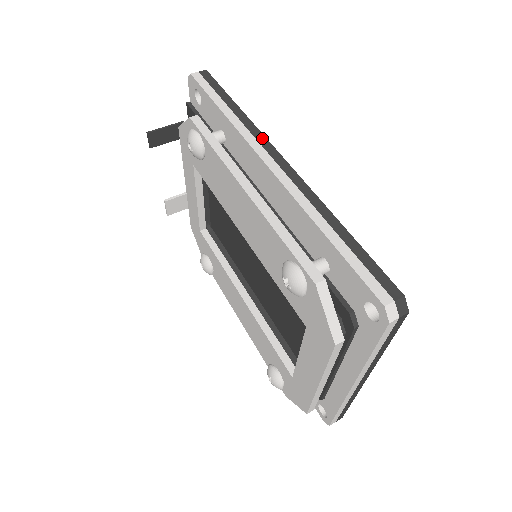
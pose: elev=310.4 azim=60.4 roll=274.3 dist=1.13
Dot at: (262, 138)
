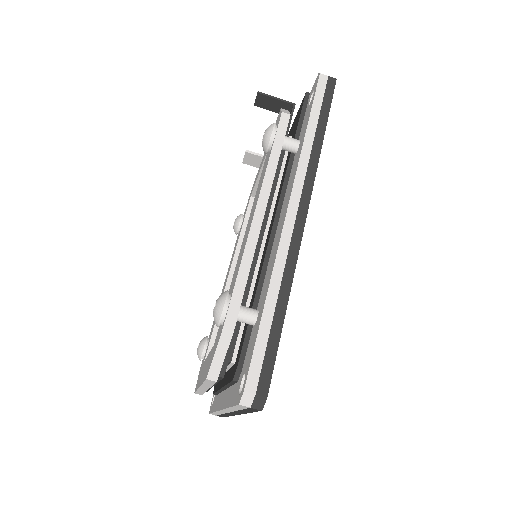
Dot at: (311, 179)
